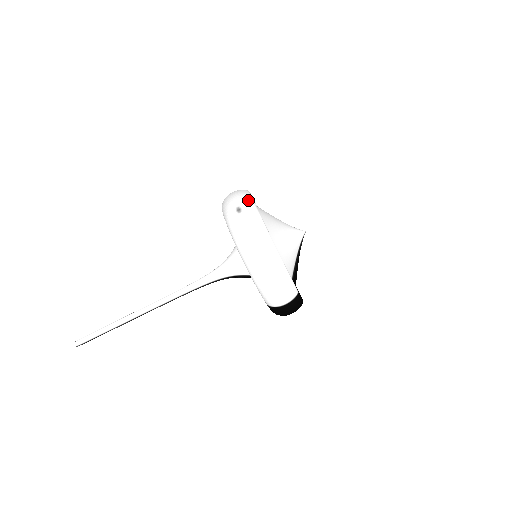
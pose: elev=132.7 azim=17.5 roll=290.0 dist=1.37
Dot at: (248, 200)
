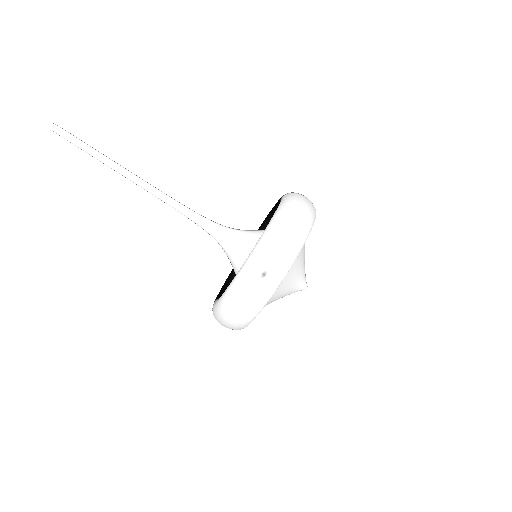
Dot at: (283, 271)
